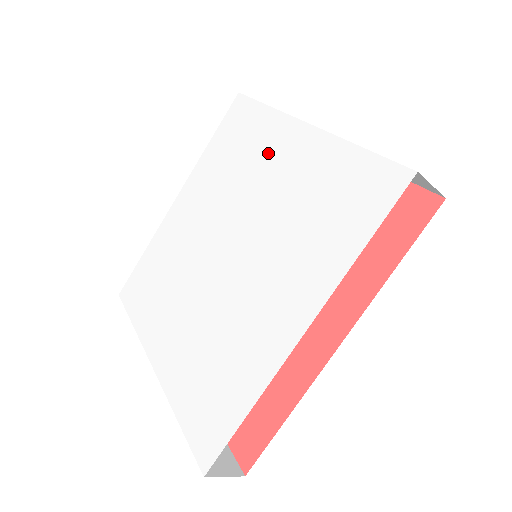
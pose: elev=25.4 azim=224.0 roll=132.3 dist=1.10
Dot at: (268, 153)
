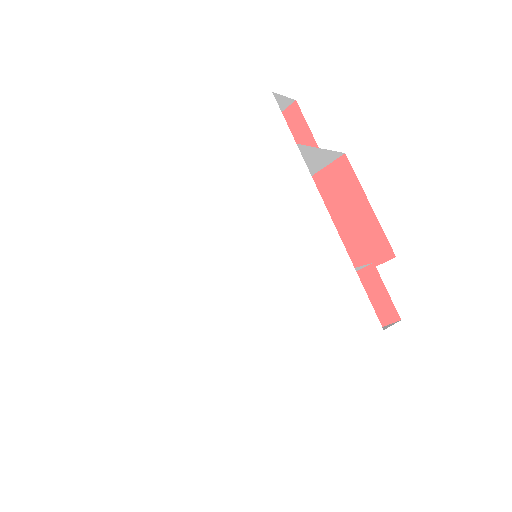
Dot at: (285, 203)
